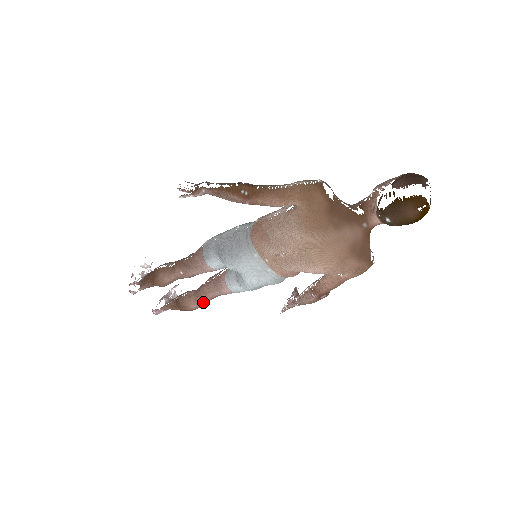
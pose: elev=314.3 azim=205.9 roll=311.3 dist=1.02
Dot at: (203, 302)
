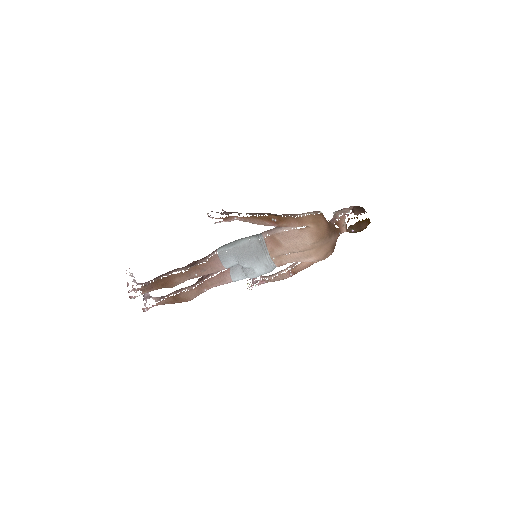
Dot at: occluded
